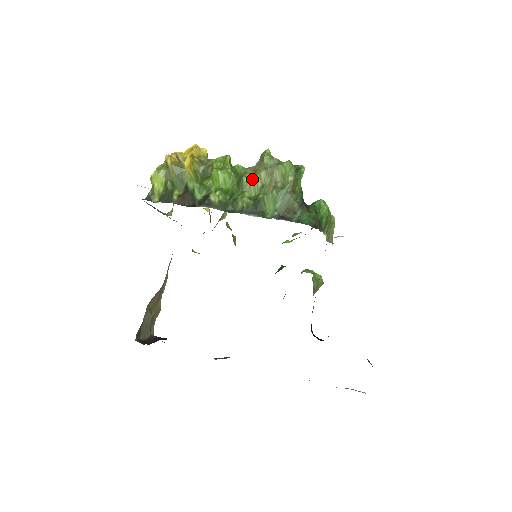
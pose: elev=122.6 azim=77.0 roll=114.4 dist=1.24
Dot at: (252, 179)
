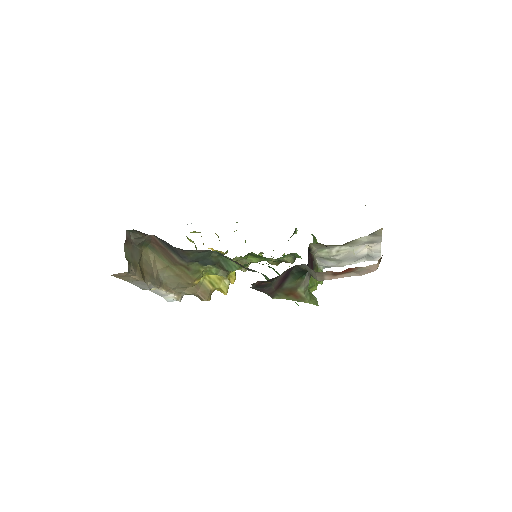
Dot at: occluded
